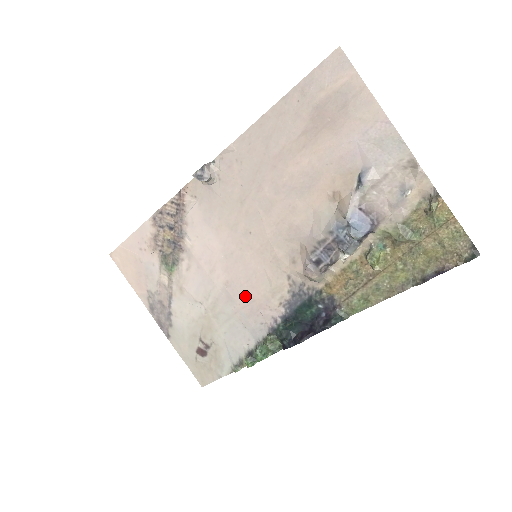
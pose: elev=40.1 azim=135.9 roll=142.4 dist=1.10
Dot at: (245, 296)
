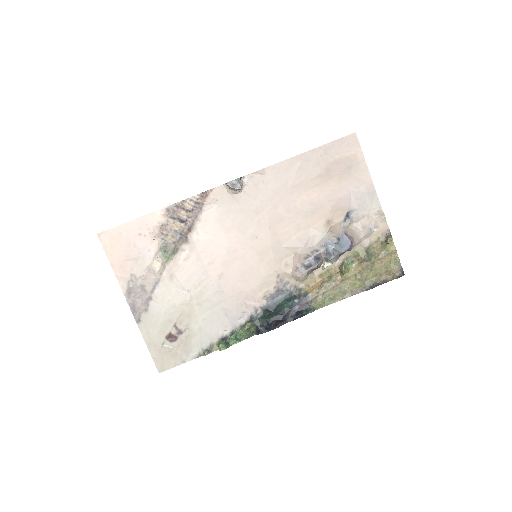
Dot at: (235, 288)
